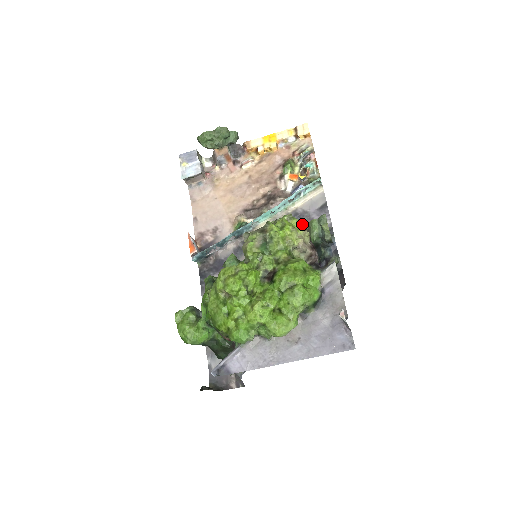
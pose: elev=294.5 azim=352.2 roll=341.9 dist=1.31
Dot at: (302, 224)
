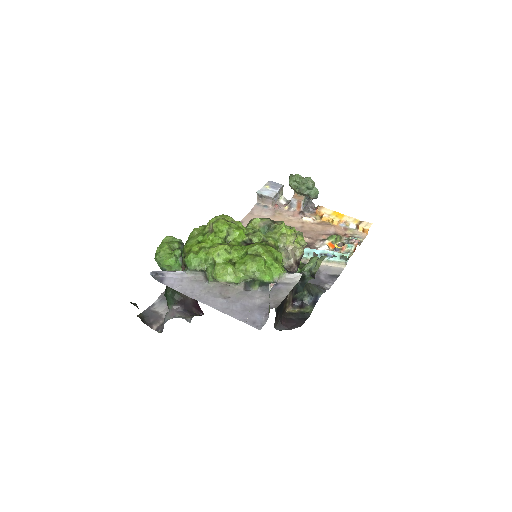
Dot at: (304, 243)
